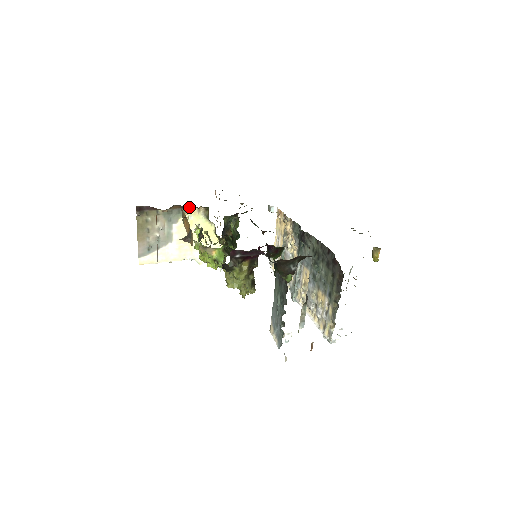
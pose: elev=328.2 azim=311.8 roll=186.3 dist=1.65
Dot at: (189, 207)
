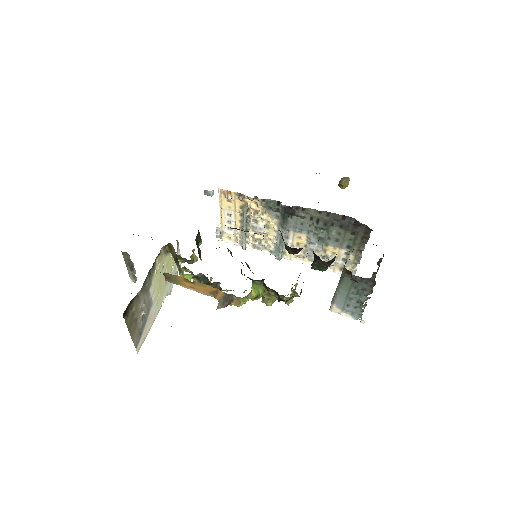
Dot at: (155, 260)
